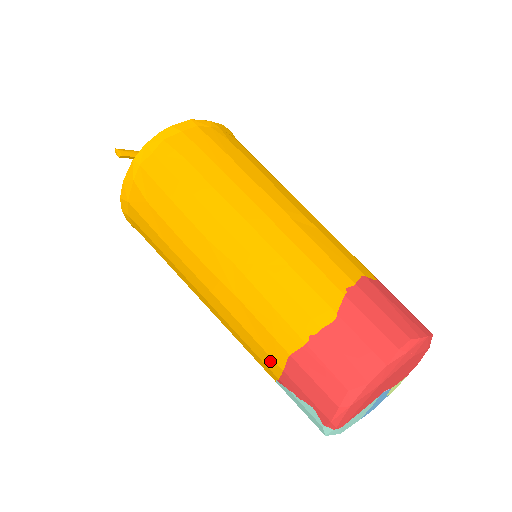
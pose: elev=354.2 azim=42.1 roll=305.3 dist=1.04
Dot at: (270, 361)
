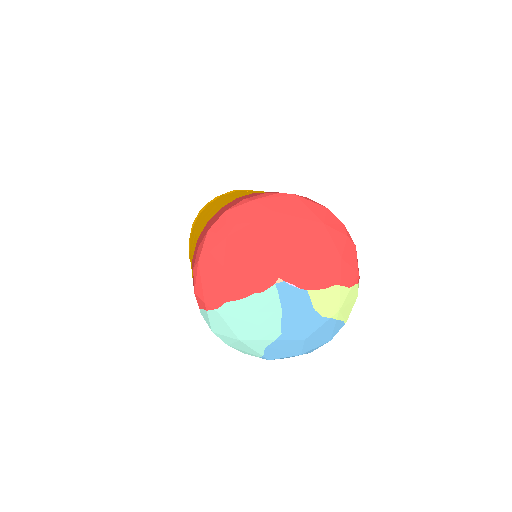
Dot at: occluded
